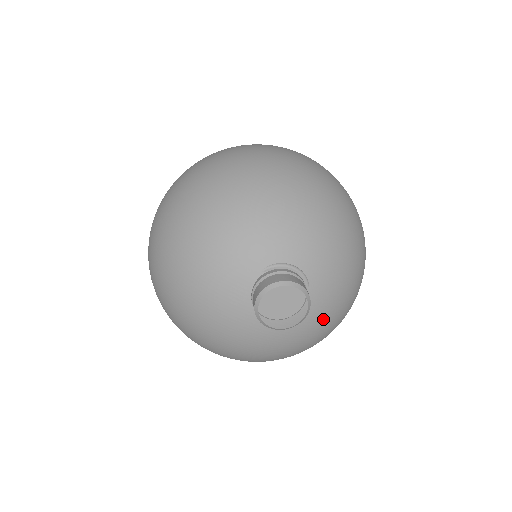
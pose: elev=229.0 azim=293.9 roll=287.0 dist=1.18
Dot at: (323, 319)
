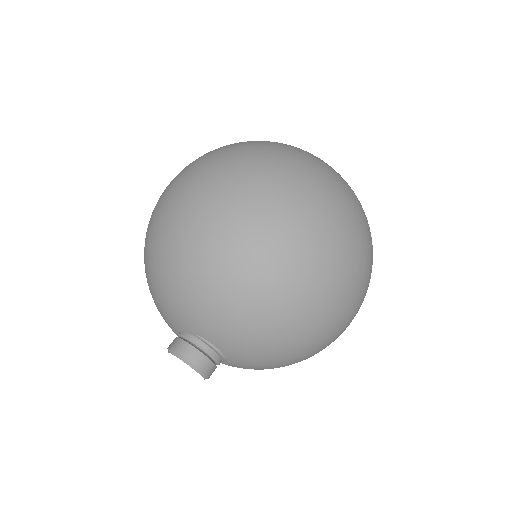
Dot at: occluded
